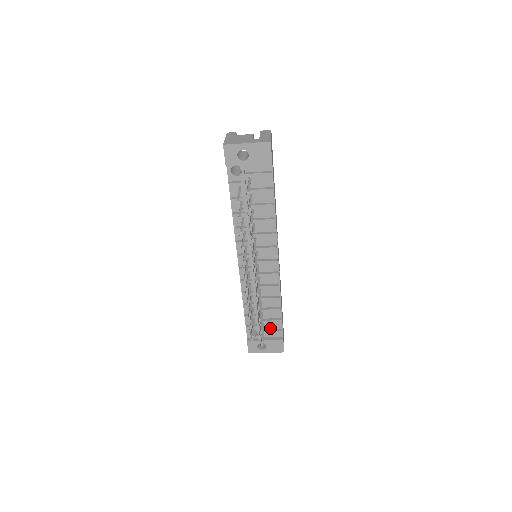
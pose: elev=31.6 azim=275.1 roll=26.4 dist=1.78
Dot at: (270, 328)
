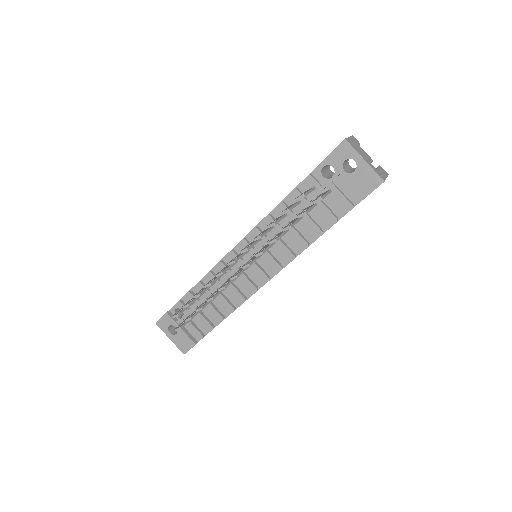
Dot at: (197, 323)
